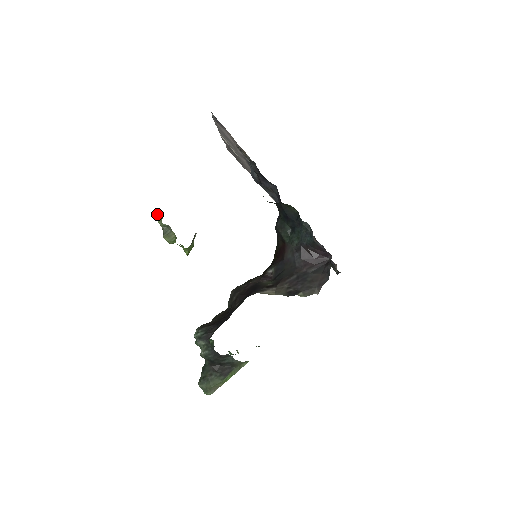
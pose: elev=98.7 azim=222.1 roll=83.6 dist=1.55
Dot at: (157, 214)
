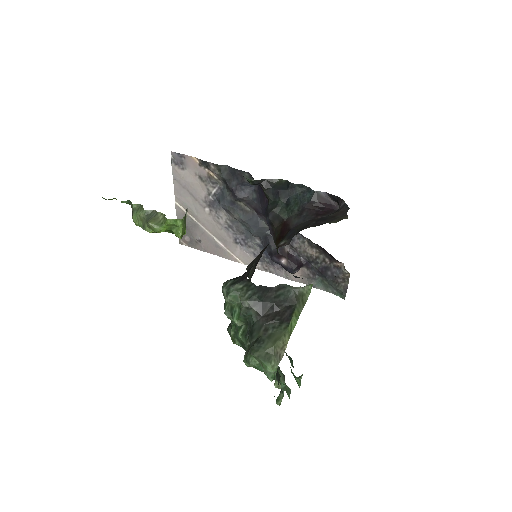
Dot at: (135, 209)
